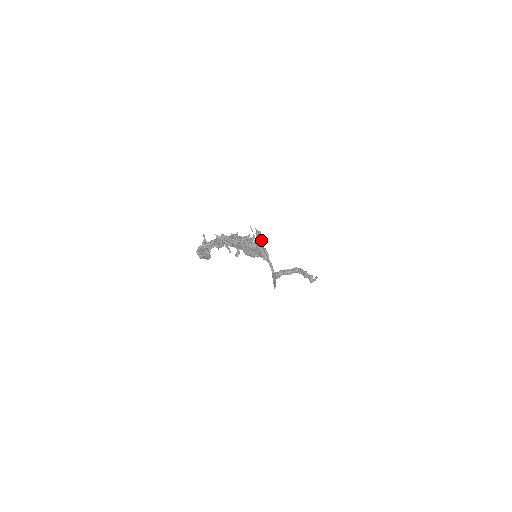
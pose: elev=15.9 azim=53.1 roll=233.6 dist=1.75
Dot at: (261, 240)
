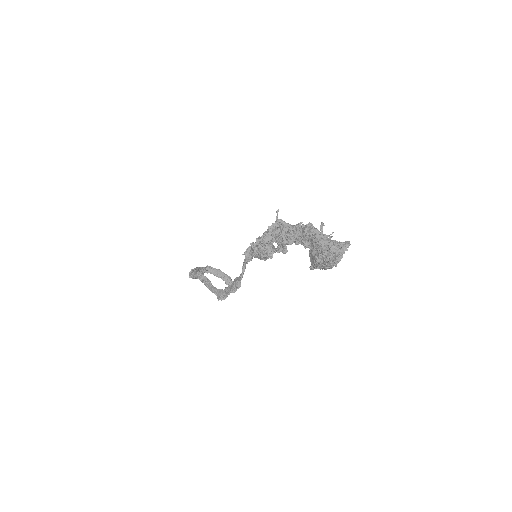
Dot at: occluded
